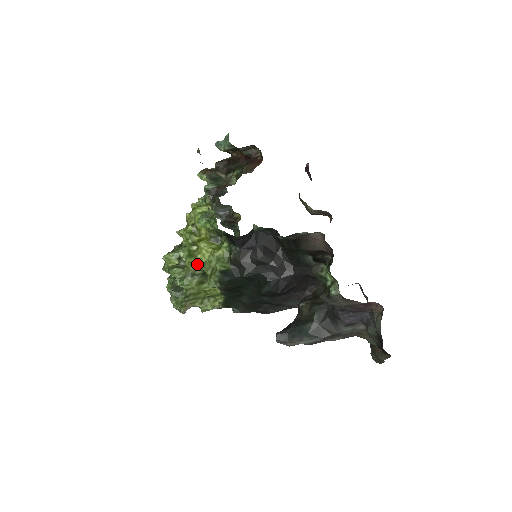
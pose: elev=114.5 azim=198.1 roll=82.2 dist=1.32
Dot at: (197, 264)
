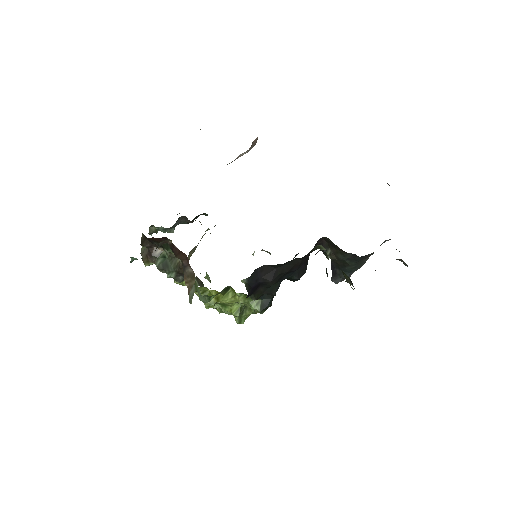
Dot at: (236, 308)
